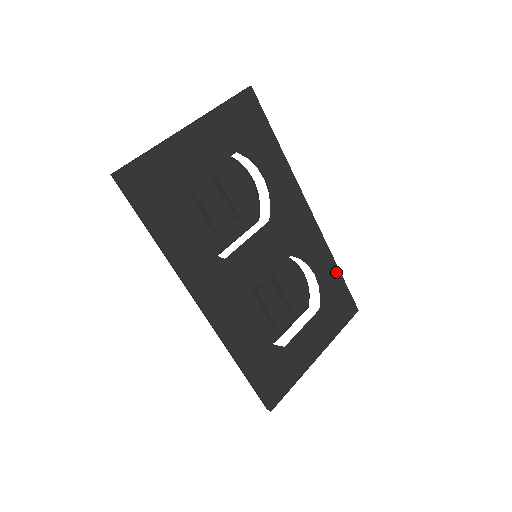
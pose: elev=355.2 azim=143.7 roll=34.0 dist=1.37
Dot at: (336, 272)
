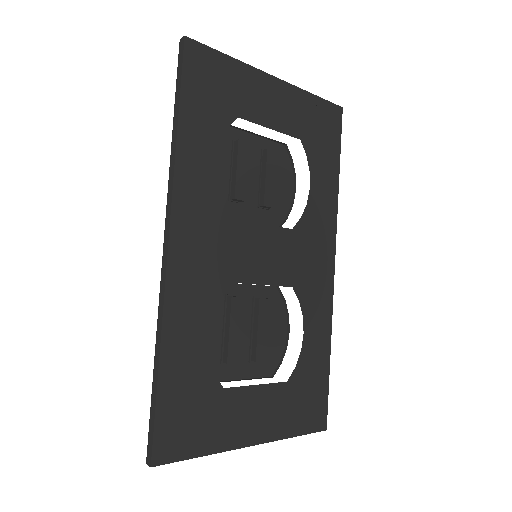
Dot at: (326, 355)
